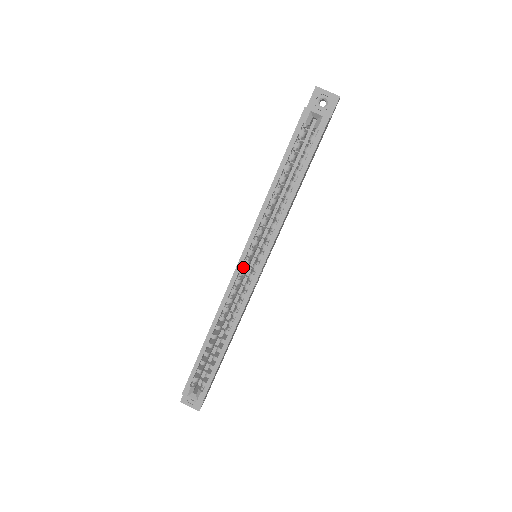
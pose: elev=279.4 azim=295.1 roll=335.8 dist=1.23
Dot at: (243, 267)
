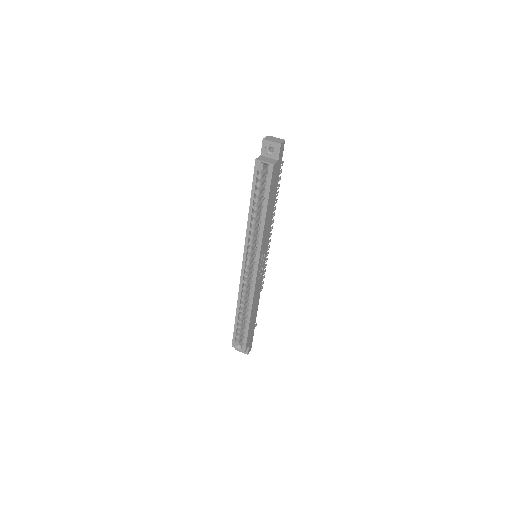
Dot at: (247, 266)
